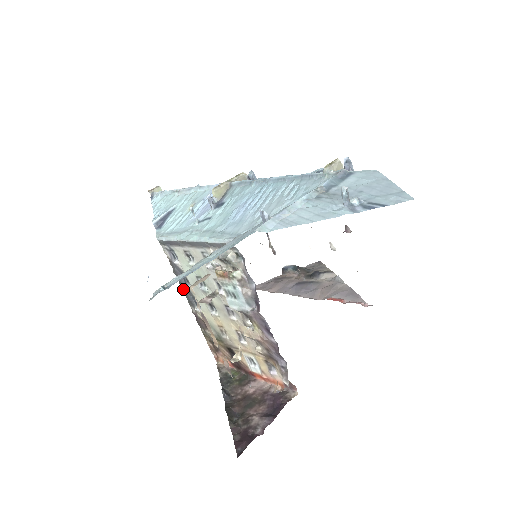
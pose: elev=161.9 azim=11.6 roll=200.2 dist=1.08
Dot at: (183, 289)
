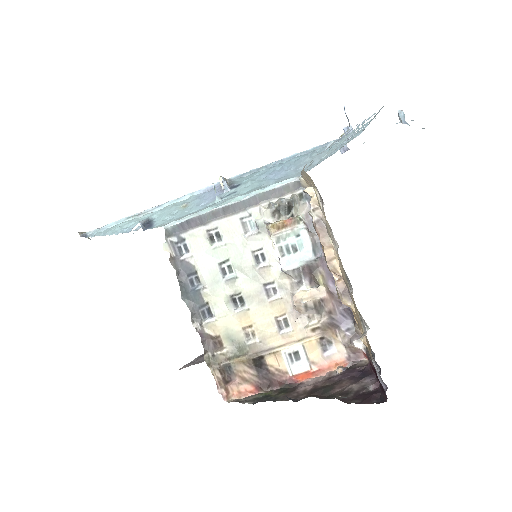
Dot at: (185, 299)
